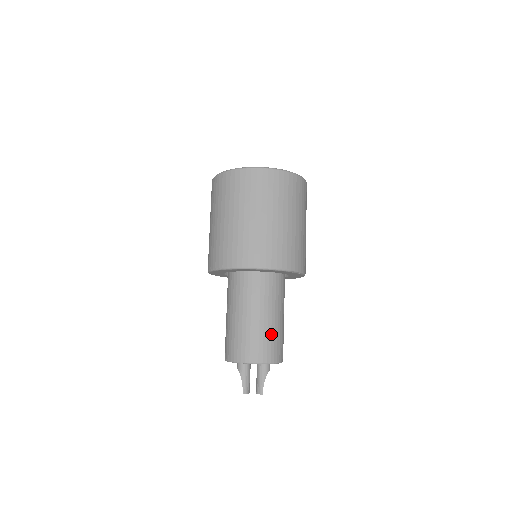
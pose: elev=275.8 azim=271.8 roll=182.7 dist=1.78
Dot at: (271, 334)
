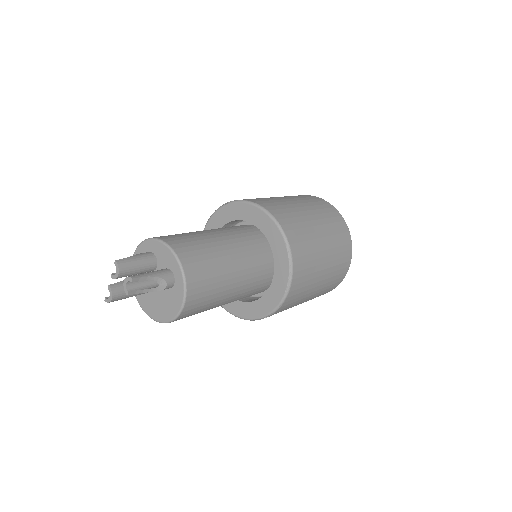
Dot at: (212, 259)
